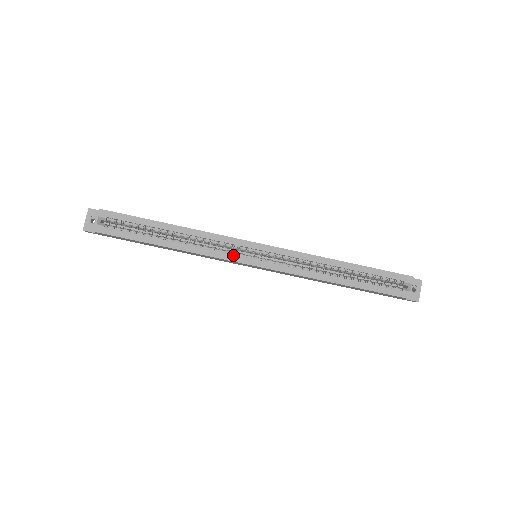
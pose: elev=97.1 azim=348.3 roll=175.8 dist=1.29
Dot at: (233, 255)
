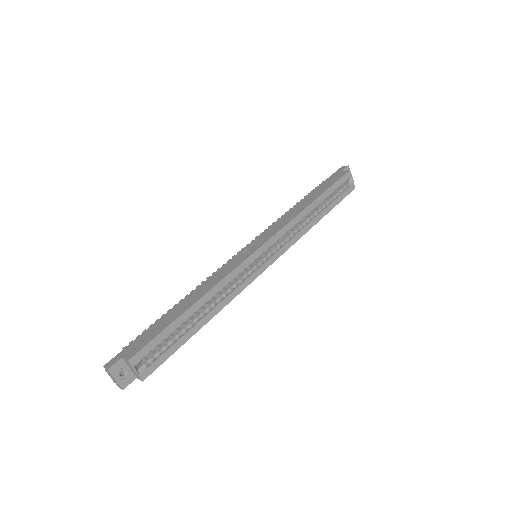
Dot at: (251, 275)
